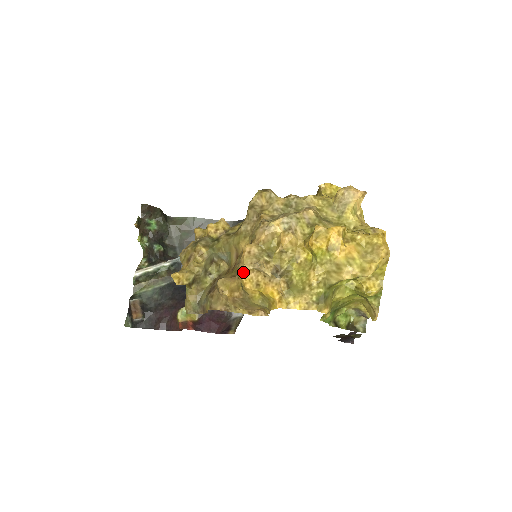
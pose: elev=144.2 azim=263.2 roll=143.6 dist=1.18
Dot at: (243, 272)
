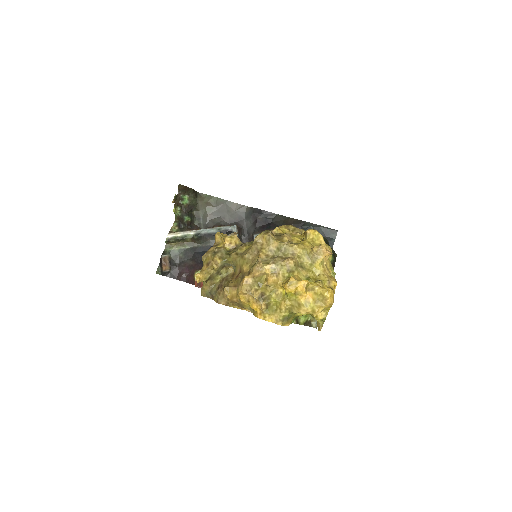
Dot at: (240, 293)
